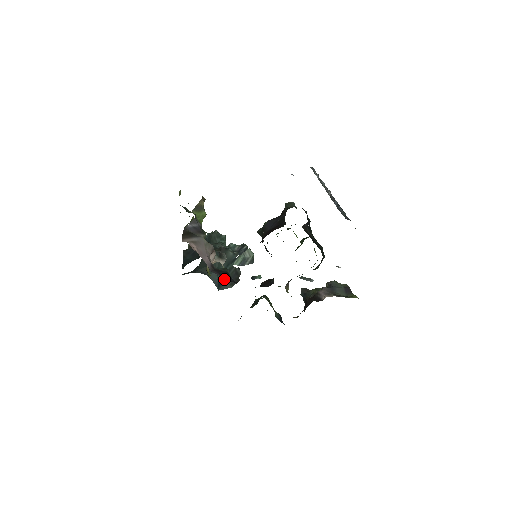
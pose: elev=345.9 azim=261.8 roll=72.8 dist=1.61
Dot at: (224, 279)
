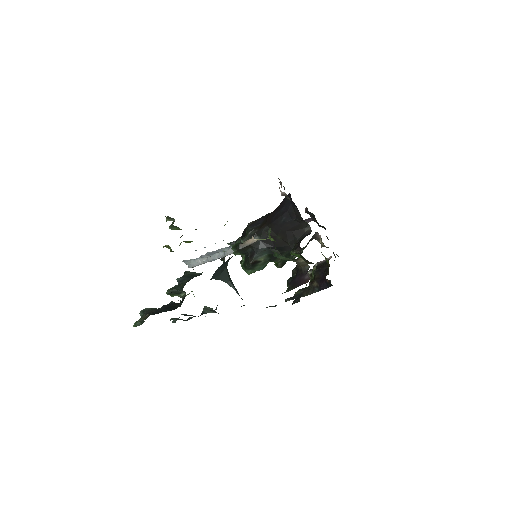
Dot at: occluded
